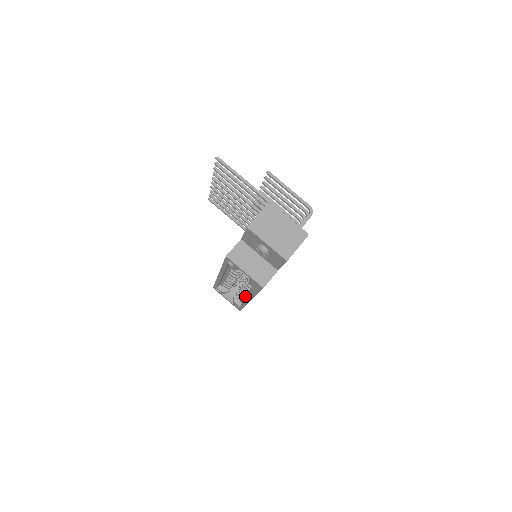
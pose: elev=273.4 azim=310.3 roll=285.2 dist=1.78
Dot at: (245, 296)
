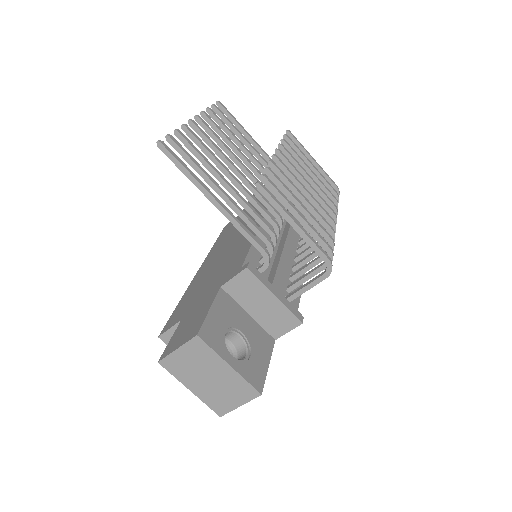
Dot at: occluded
